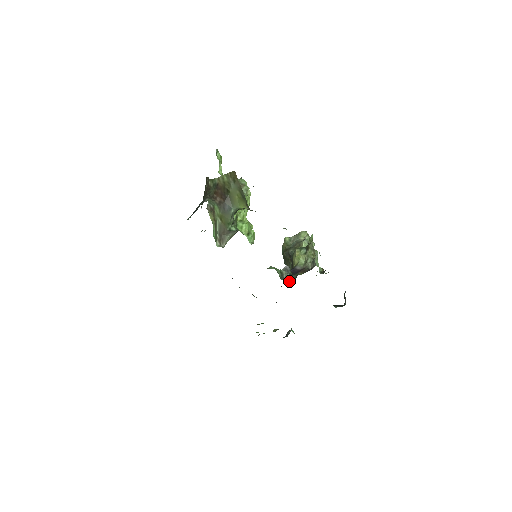
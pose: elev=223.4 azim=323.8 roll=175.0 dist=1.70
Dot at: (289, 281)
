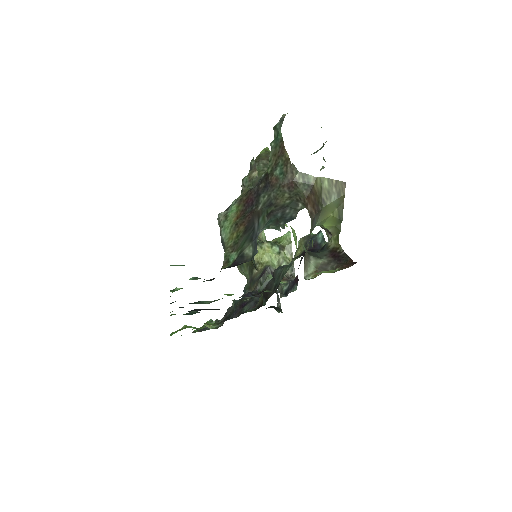
Dot at: (282, 295)
